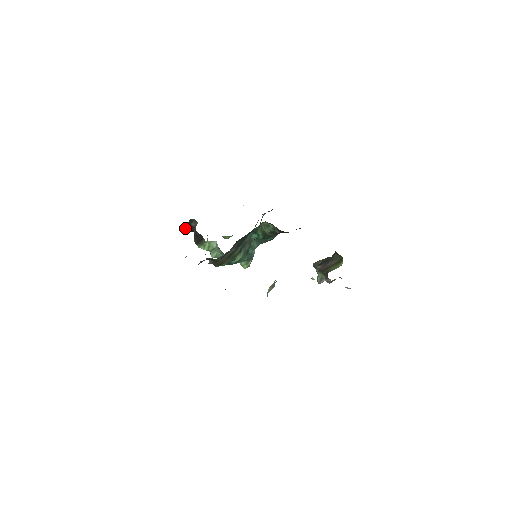
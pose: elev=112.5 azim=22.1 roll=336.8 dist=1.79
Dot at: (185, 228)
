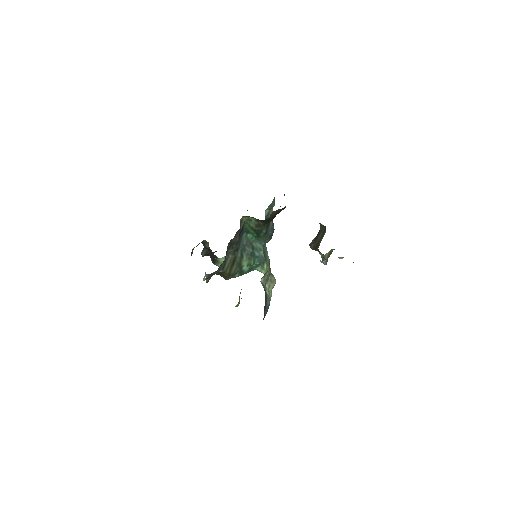
Dot at: (204, 252)
